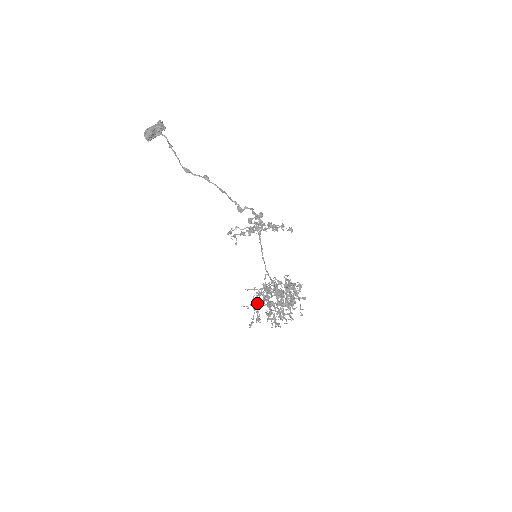
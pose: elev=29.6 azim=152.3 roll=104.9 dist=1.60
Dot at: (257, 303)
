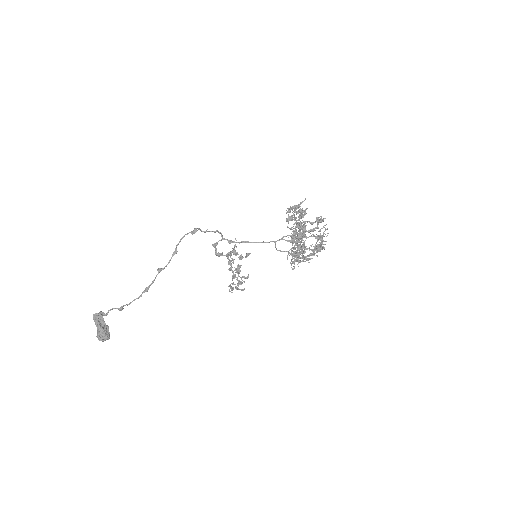
Dot at: (301, 246)
